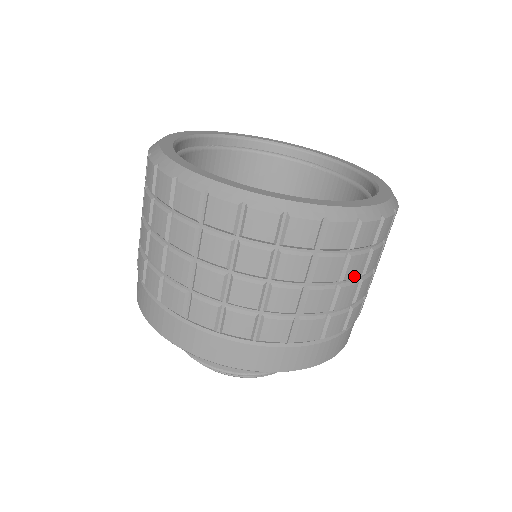
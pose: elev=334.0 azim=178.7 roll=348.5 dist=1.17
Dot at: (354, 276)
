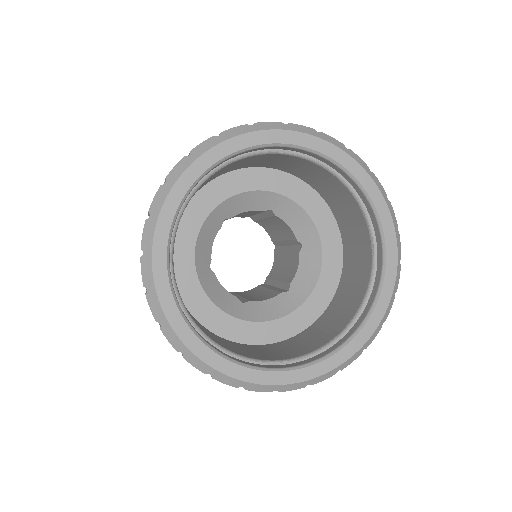
Dot at: occluded
